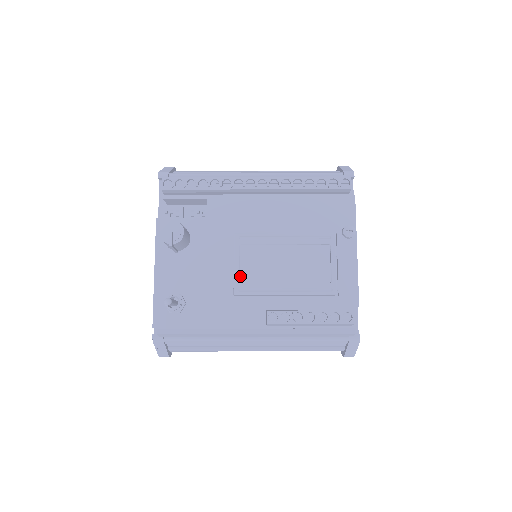
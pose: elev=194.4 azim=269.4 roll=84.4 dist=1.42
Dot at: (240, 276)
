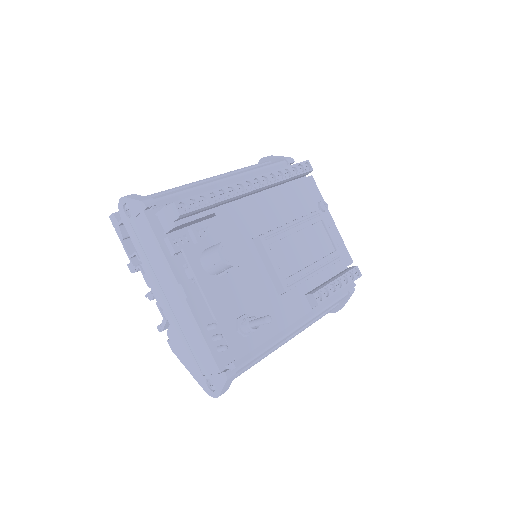
Dot at: (281, 274)
